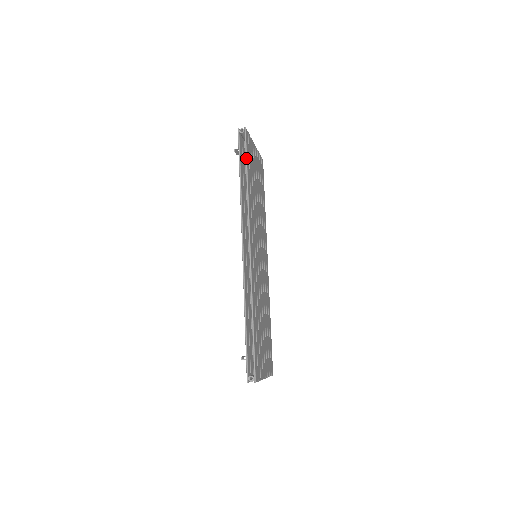
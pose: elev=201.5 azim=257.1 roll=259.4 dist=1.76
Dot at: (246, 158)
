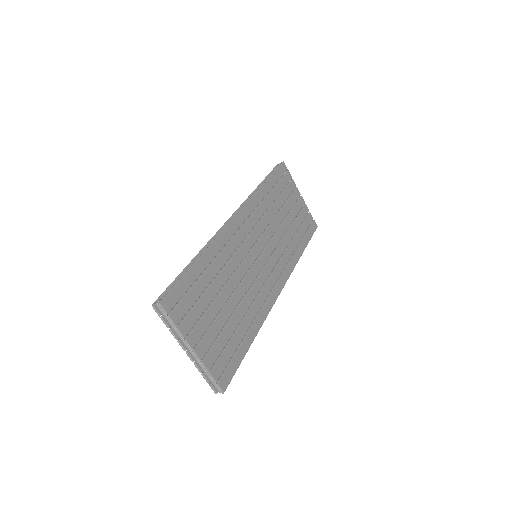
Dot at: (272, 174)
